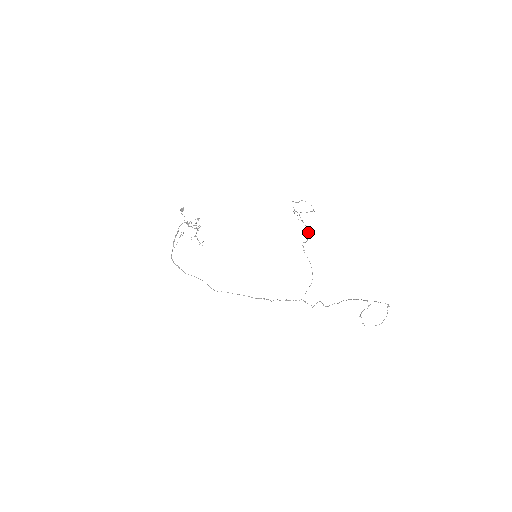
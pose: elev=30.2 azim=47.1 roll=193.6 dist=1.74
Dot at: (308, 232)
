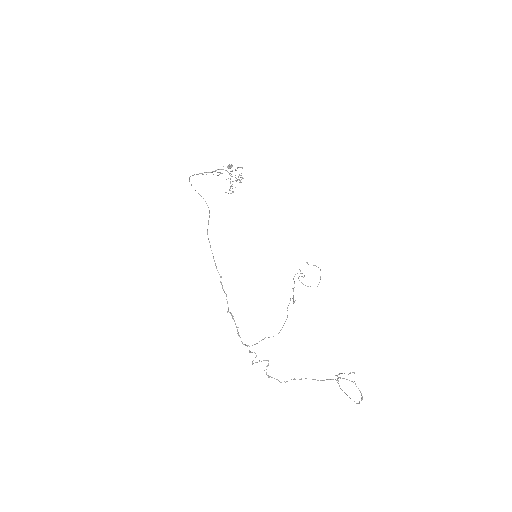
Dot at: occluded
